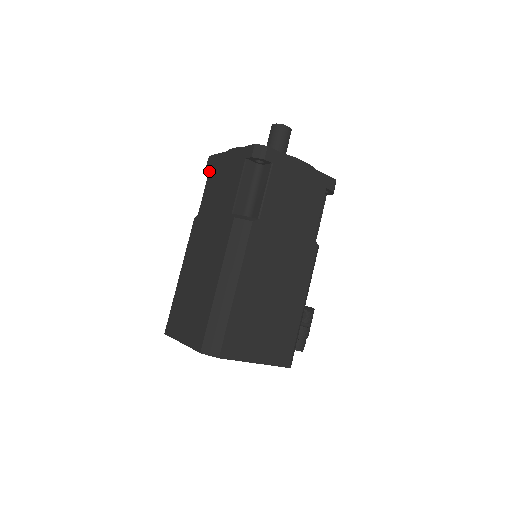
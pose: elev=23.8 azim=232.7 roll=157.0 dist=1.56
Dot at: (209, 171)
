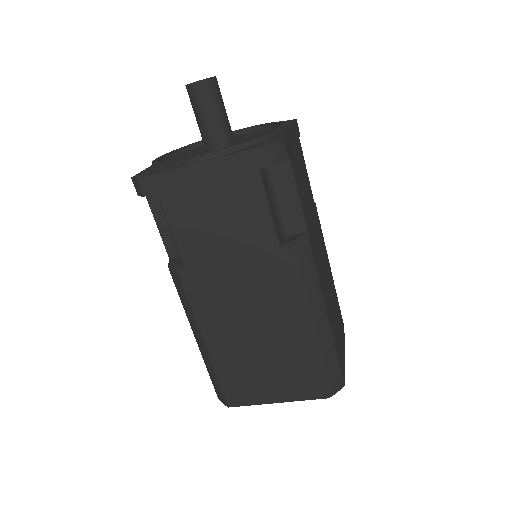
Dot at: (161, 201)
